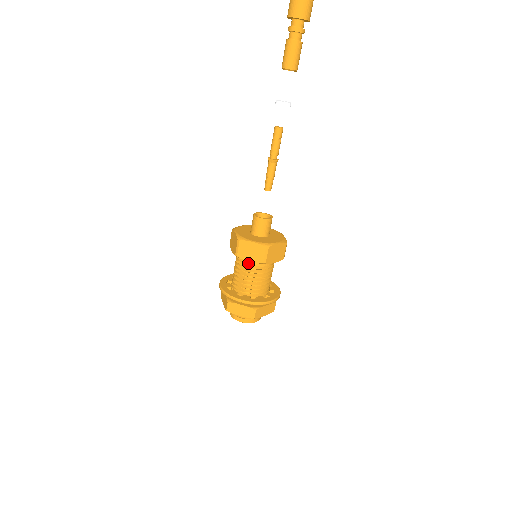
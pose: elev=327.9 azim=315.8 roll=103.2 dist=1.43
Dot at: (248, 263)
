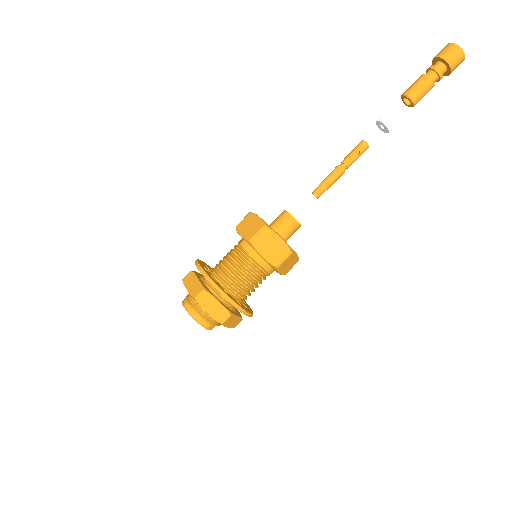
Dot at: (240, 243)
